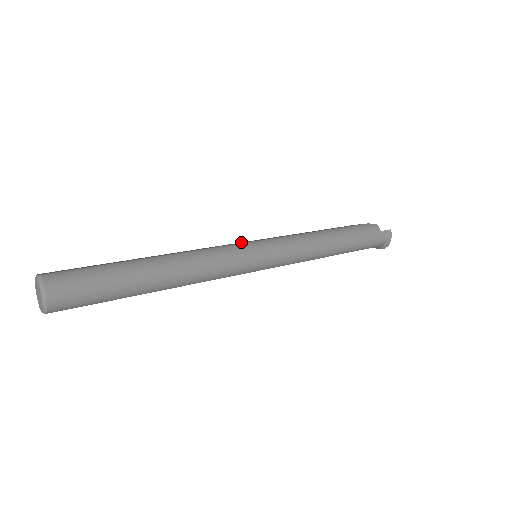
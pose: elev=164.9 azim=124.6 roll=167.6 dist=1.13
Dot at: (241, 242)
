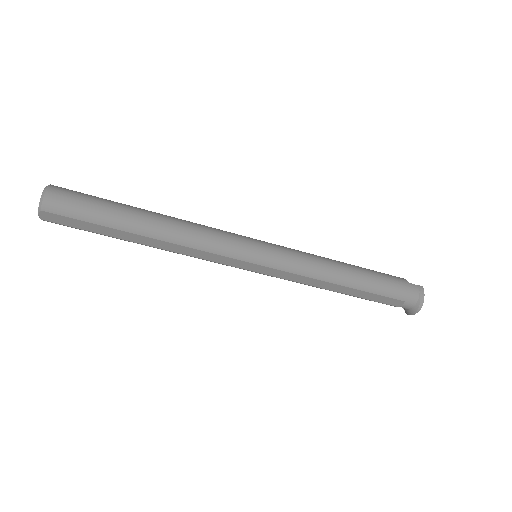
Dot at: occluded
